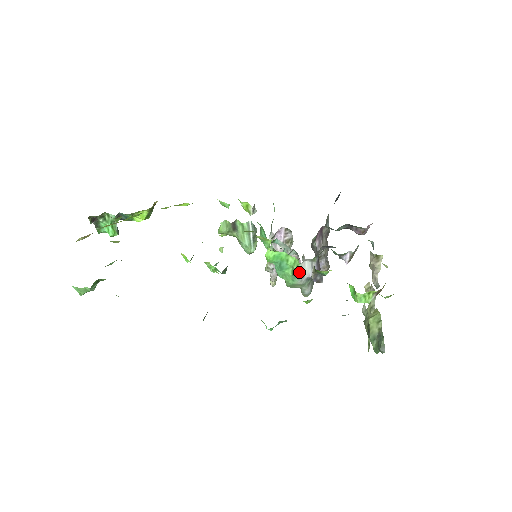
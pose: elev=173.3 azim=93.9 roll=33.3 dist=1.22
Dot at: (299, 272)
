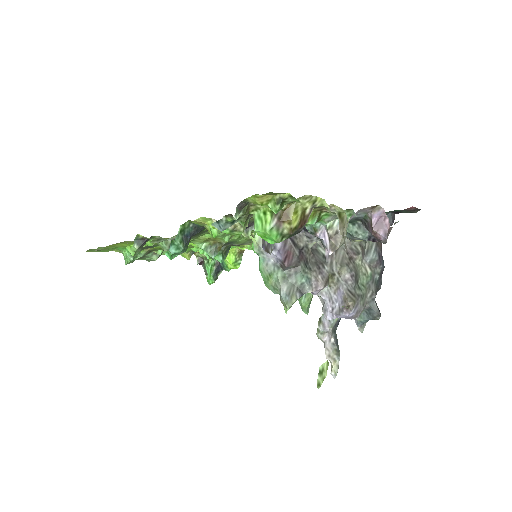
Dot at: (256, 242)
